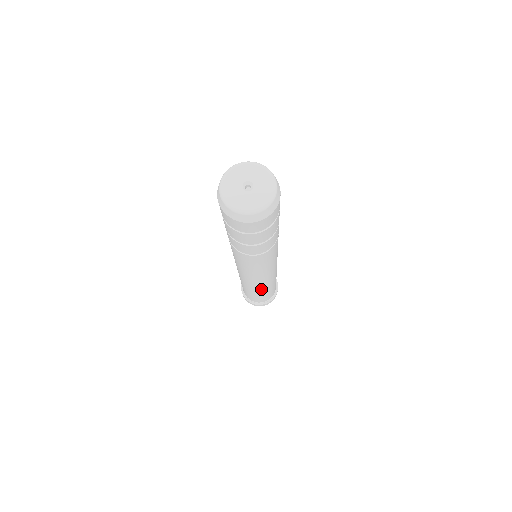
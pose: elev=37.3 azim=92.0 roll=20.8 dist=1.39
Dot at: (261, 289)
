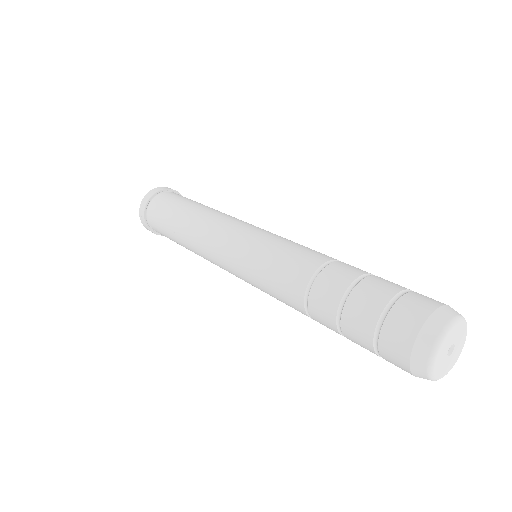
Dot at: occluded
